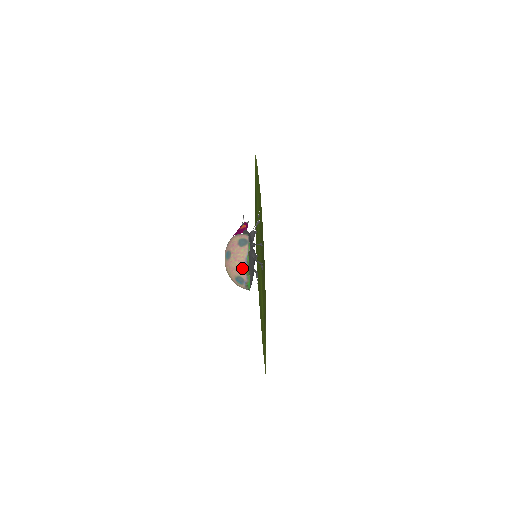
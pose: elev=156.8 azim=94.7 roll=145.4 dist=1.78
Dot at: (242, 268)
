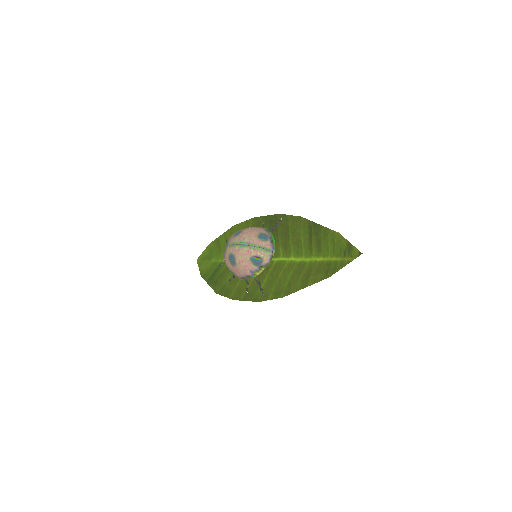
Dot at: (260, 228)
